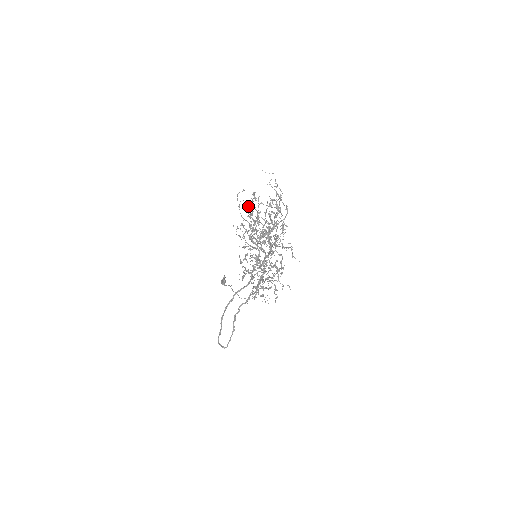
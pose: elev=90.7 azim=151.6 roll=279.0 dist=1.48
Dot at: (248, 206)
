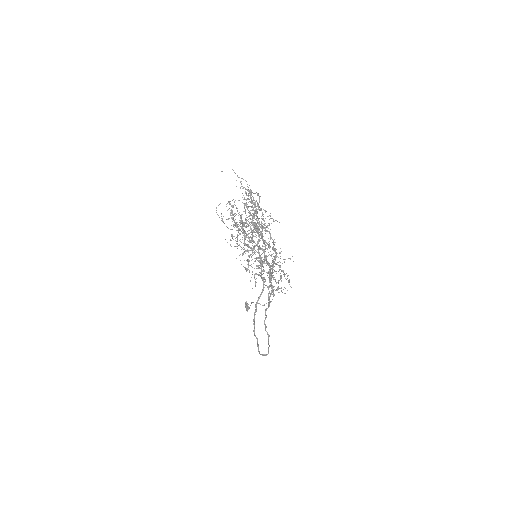
Dot at: occluded
